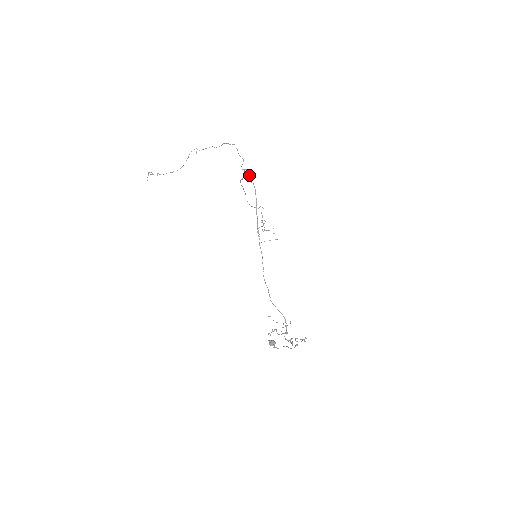
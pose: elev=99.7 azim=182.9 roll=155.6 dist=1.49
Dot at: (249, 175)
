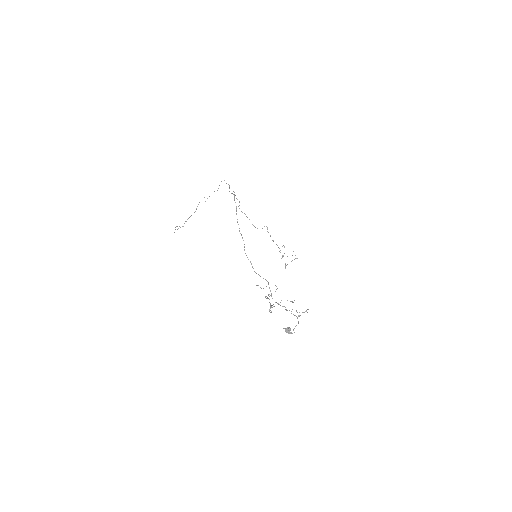
Dot at: occluded
